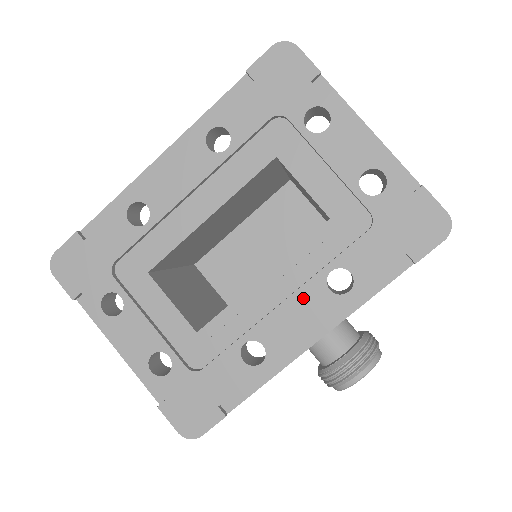
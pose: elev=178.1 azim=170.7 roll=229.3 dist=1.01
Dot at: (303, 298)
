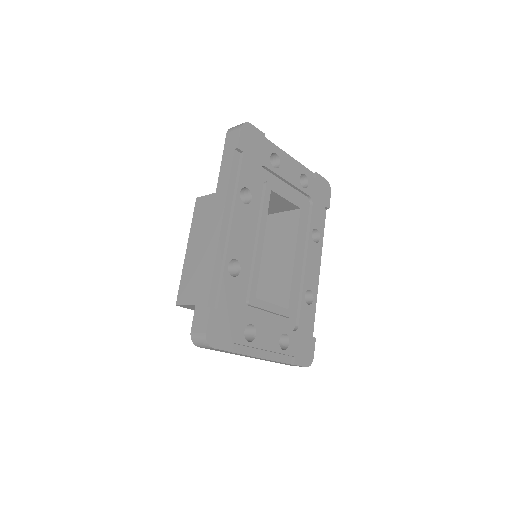
Dot at: (310, 254)
